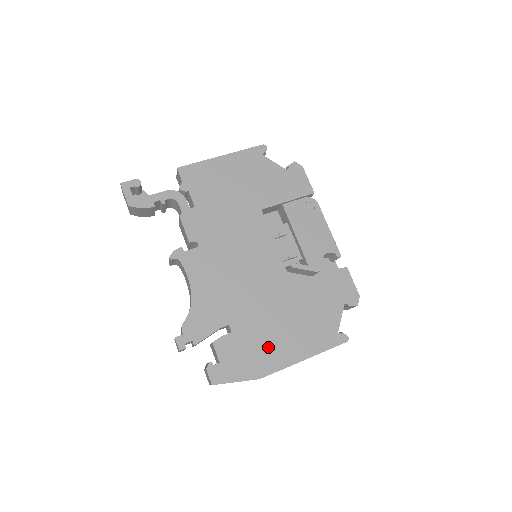
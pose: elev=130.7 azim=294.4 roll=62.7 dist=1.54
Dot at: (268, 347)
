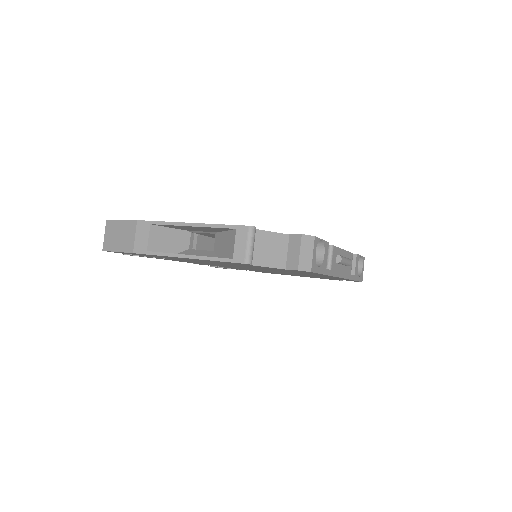
Dot at: occluded
